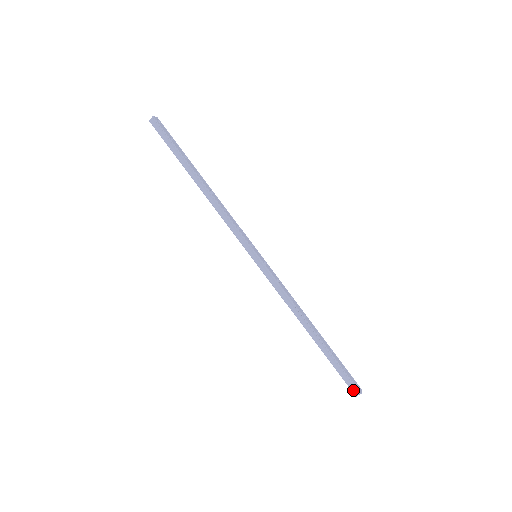
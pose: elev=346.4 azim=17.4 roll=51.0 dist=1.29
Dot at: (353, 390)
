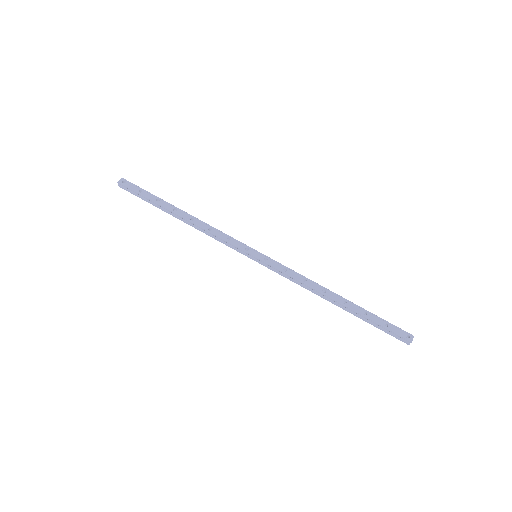
Dot at: (402, 341)
